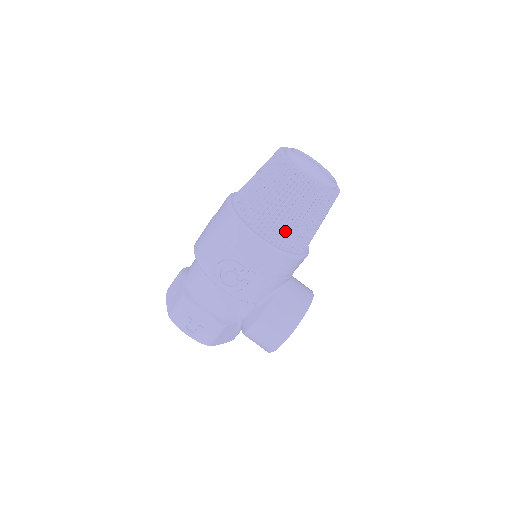
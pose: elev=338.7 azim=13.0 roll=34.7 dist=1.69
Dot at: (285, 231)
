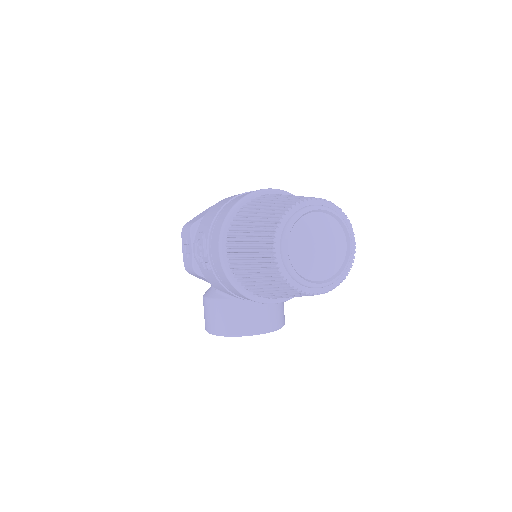
Dot at: (242, 269)
